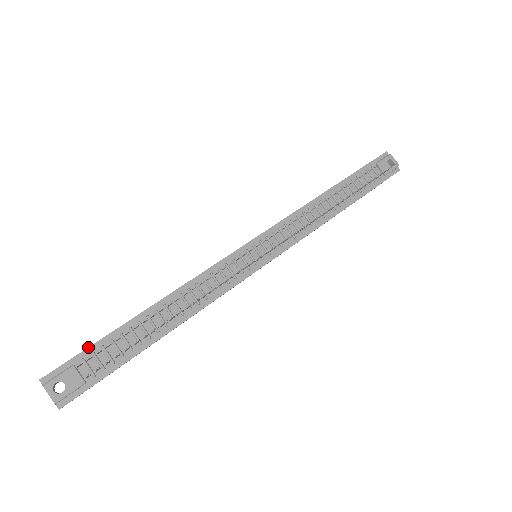
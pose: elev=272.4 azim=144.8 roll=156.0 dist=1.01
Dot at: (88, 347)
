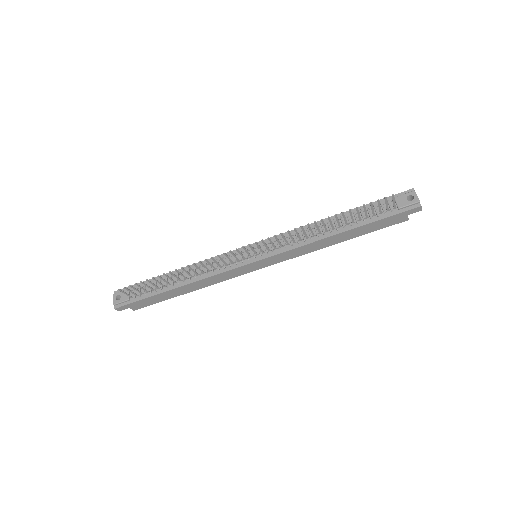
Dot at: occluded
